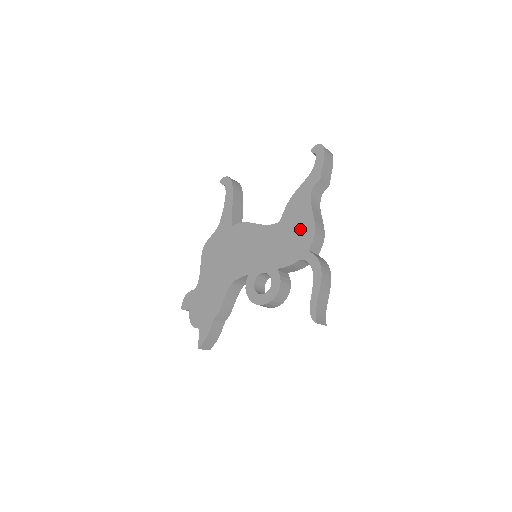
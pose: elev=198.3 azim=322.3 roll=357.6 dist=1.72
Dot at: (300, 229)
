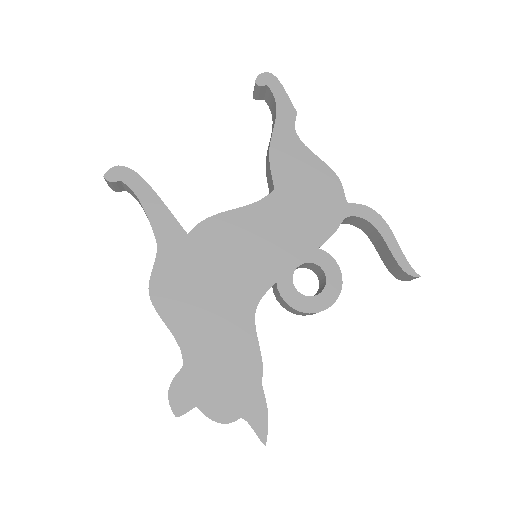
Dot at: (315, 183)
